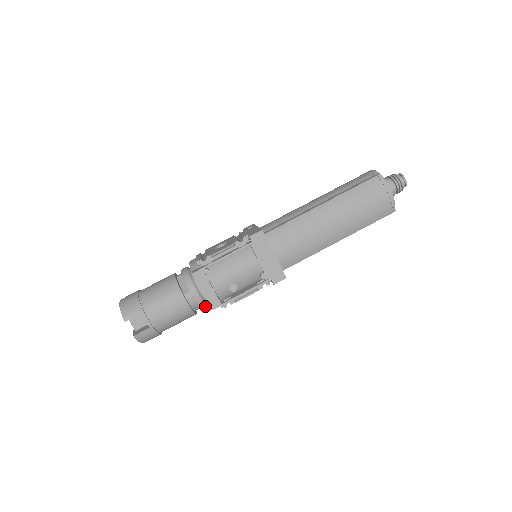
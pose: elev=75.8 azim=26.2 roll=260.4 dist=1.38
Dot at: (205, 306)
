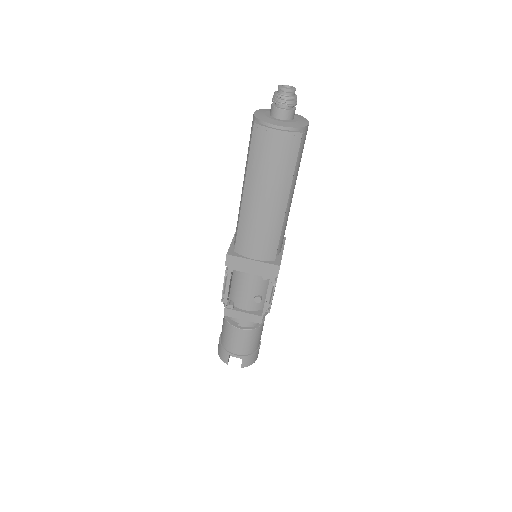
Dot at: occluded
